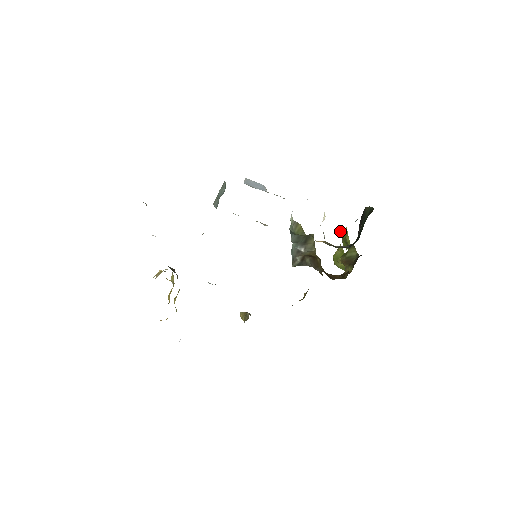
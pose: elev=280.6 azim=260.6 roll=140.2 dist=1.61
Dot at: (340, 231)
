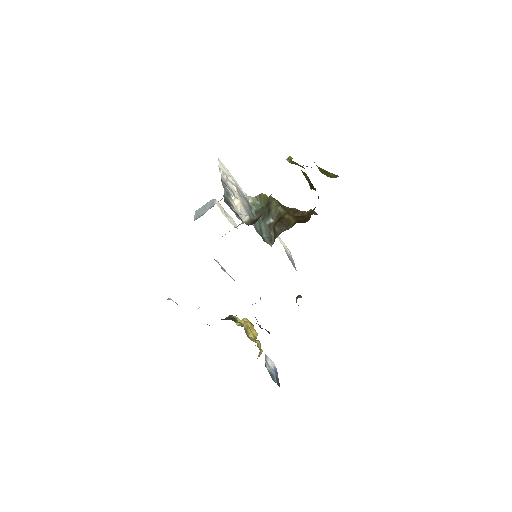
Dot at: (291, 163)
